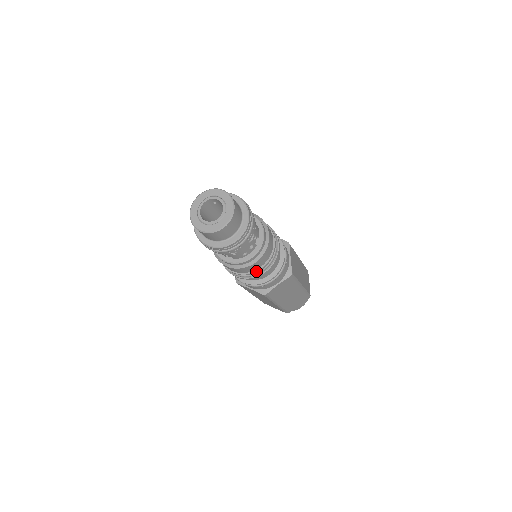
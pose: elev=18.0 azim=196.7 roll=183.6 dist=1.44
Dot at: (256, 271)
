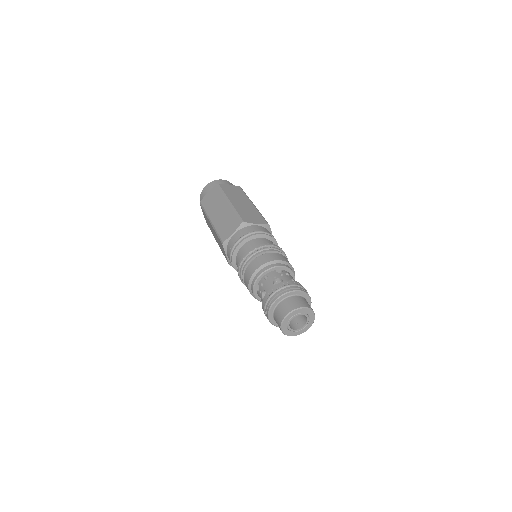
Dot at: occluded
